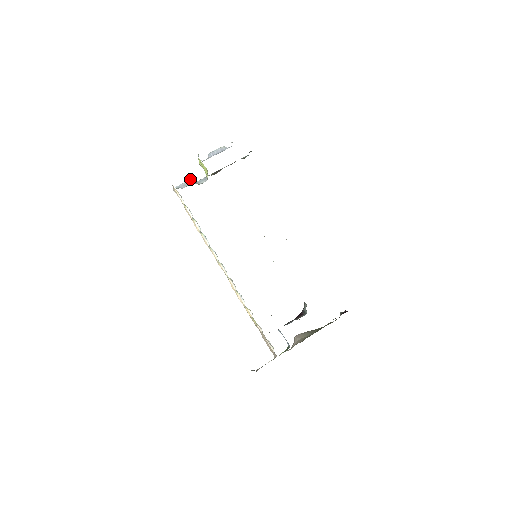
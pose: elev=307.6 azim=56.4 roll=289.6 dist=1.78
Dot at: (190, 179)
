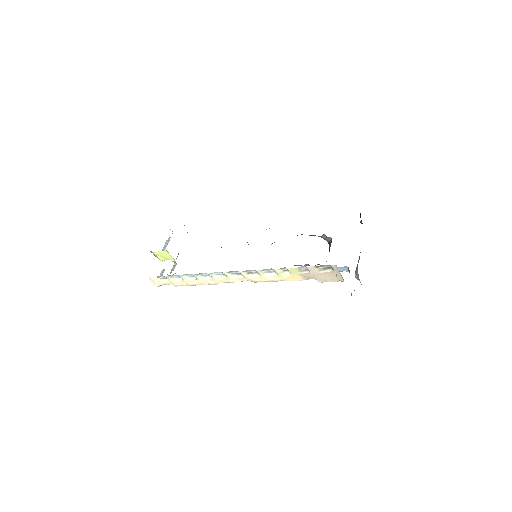
Dot at: (162, 270)
